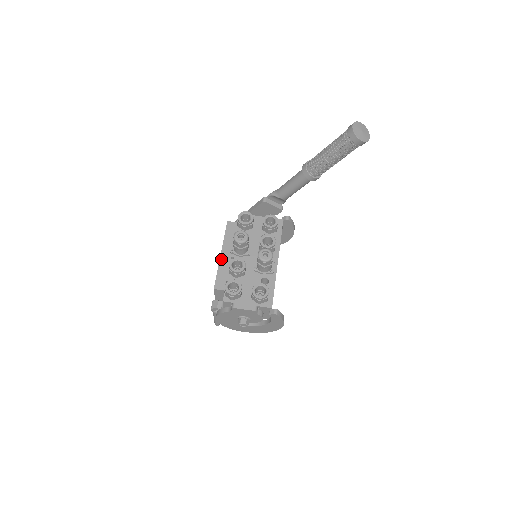
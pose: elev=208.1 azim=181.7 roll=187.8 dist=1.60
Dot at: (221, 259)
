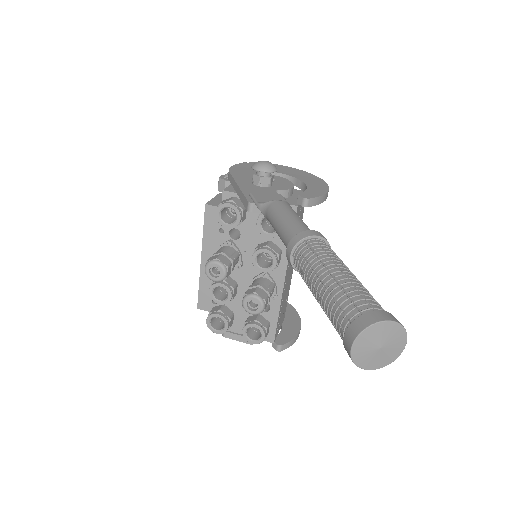
Dot at: (202, 268)
